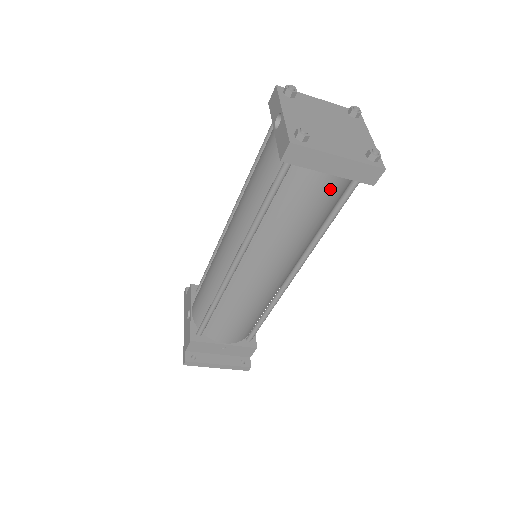
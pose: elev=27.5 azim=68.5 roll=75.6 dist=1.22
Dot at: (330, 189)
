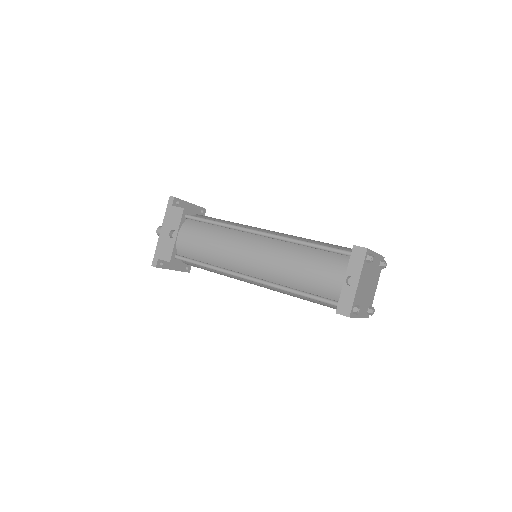
Dot at: occluded
